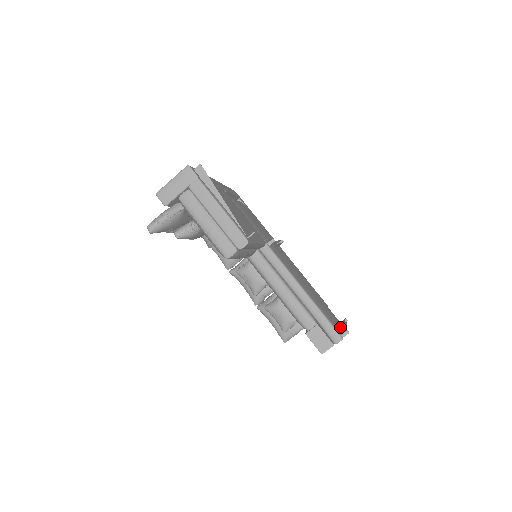
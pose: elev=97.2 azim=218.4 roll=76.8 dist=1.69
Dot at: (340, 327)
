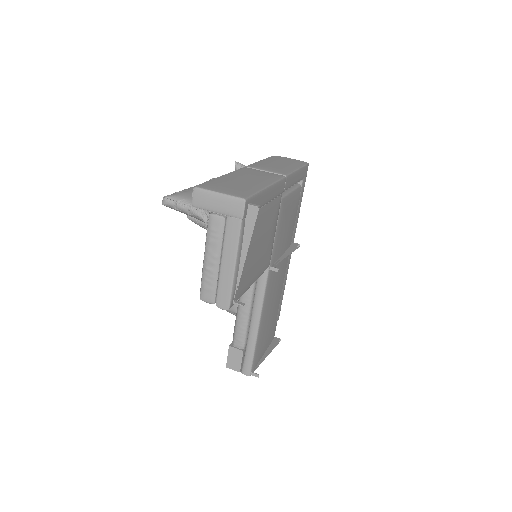
Dot at: (264, 353)
